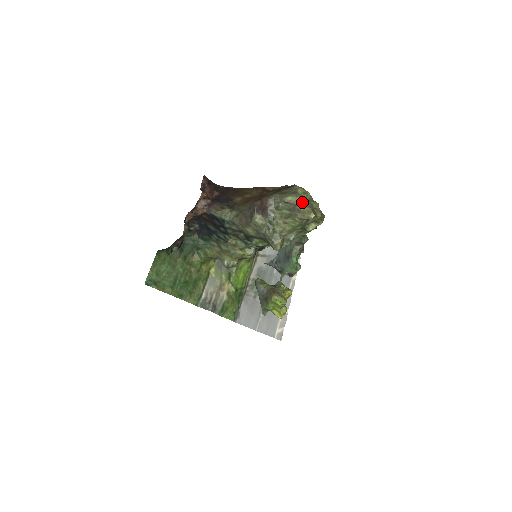
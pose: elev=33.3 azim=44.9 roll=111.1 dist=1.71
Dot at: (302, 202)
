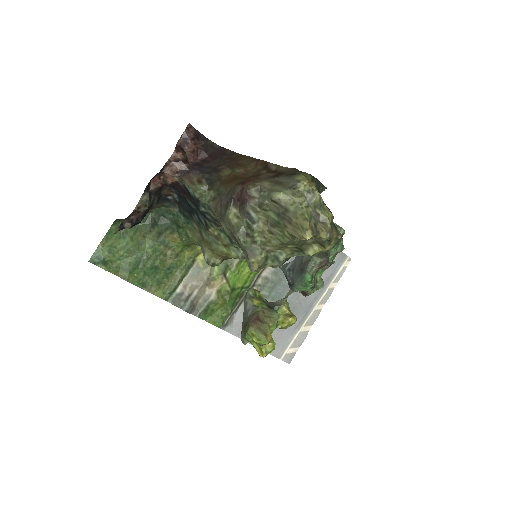
Dot at: (299, 207)
